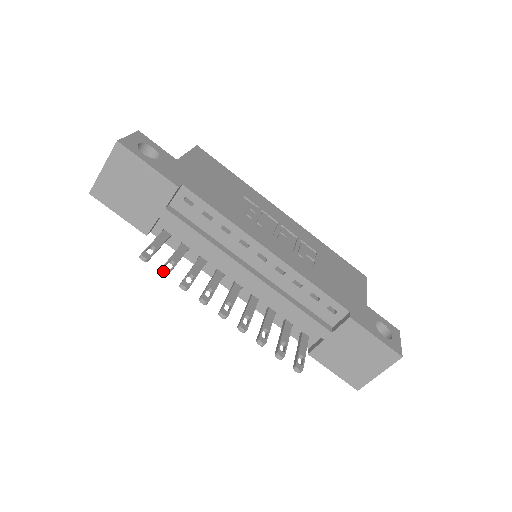
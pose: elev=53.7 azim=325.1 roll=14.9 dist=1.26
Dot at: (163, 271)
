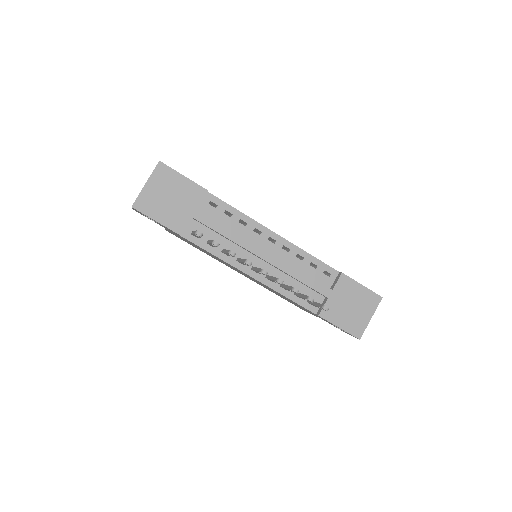
Dot at: (216, 242)
